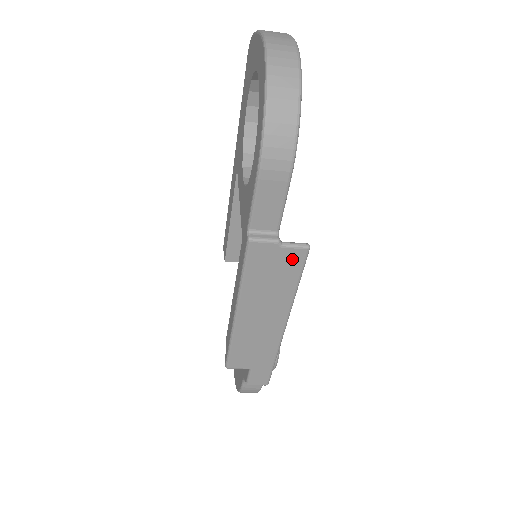
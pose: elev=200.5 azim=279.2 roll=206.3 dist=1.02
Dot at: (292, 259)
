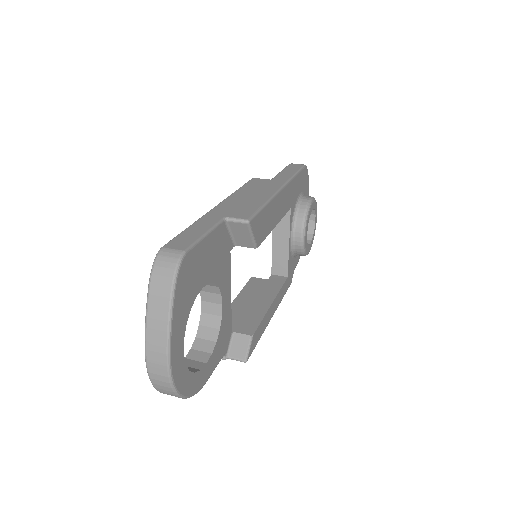
Dot at: occluded
